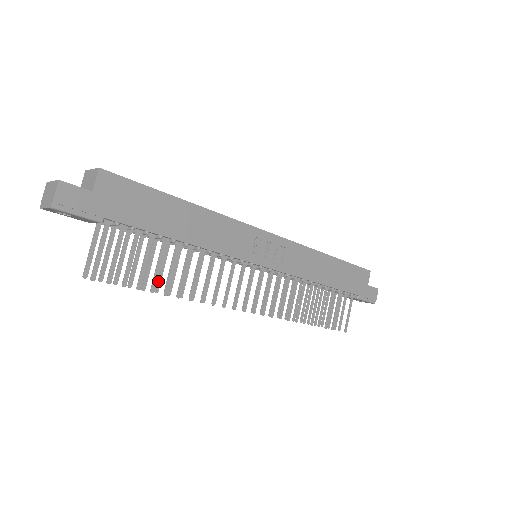
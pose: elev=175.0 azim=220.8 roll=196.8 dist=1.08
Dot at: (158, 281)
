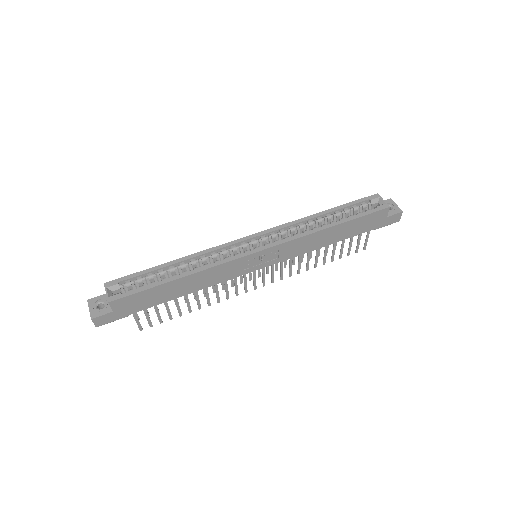
Dot at: occluded
